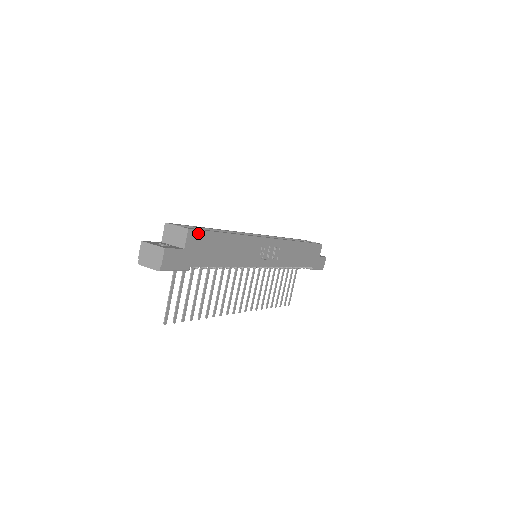
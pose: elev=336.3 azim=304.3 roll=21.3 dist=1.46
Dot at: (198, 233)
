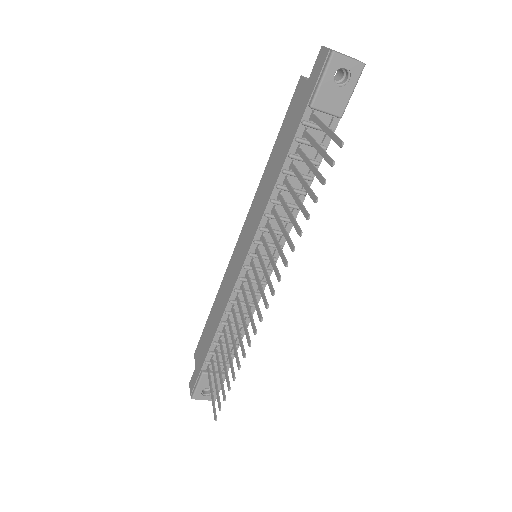
Dot at: occluded
